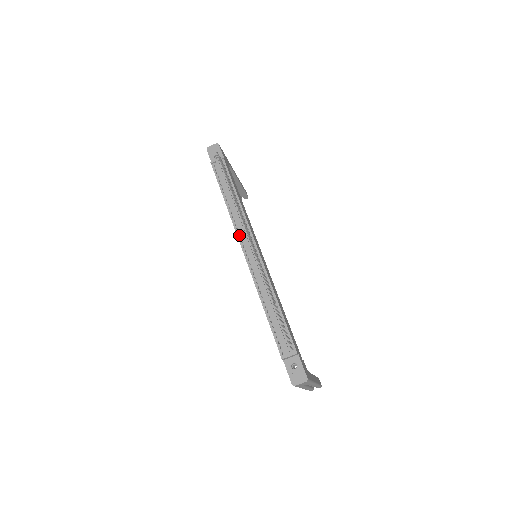
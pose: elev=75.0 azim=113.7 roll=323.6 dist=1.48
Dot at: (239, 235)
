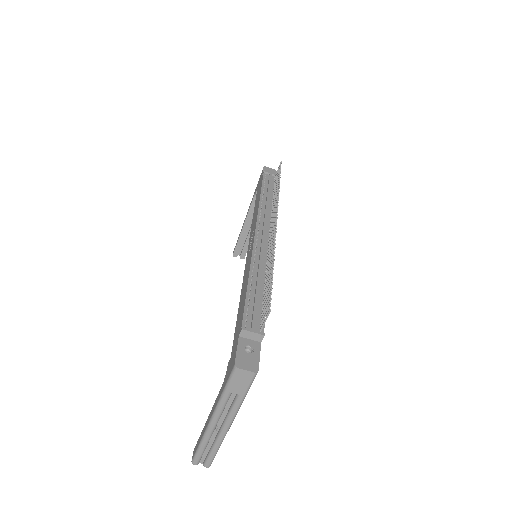
Dot at: (259, 221)
